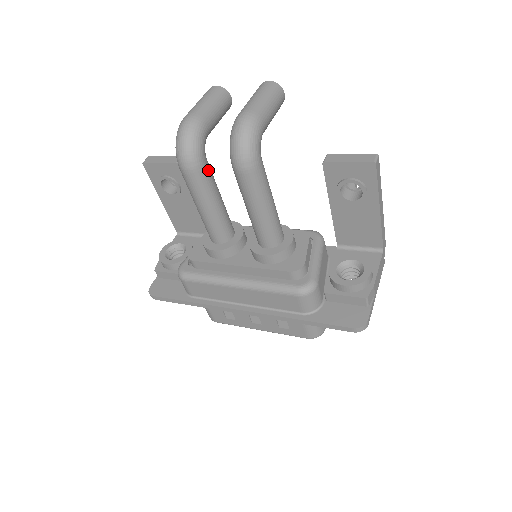
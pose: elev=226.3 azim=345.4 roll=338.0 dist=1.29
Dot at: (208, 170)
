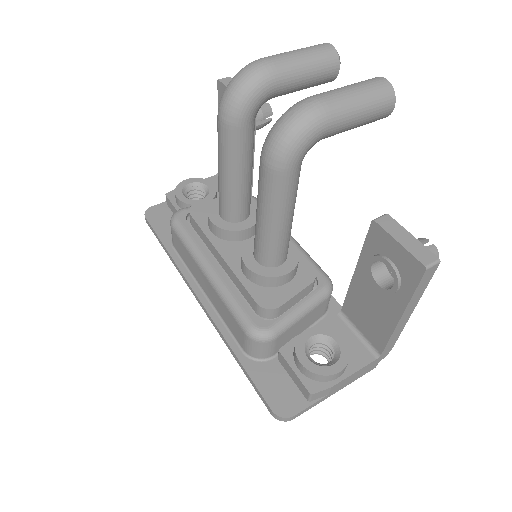
Dot at: (246, 136)
